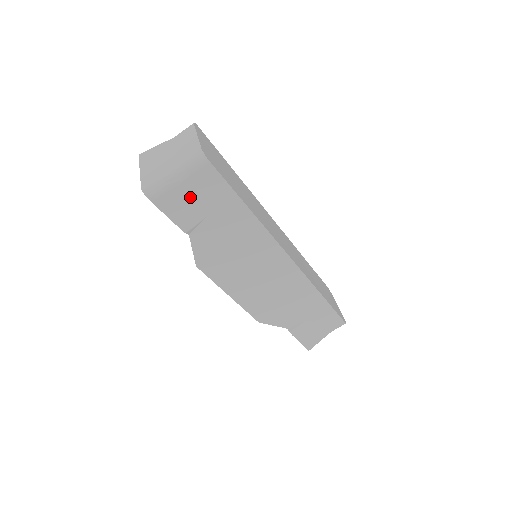
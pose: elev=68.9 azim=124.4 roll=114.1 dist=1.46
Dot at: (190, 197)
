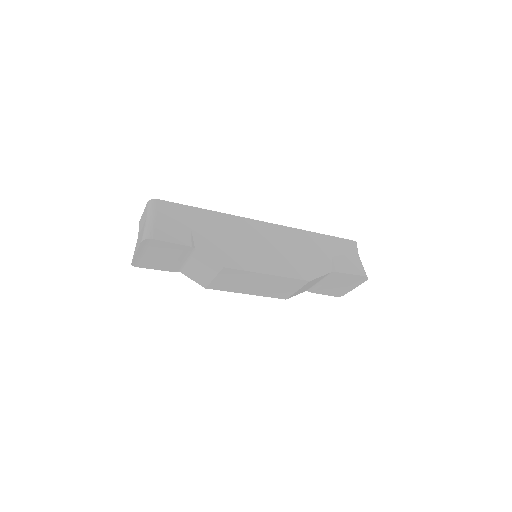
Dot at: (170, 225)
